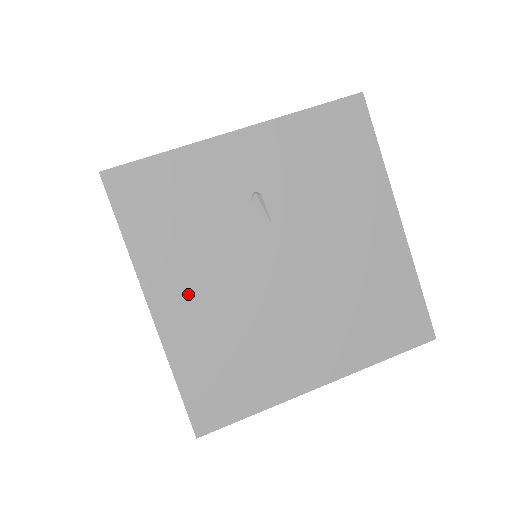
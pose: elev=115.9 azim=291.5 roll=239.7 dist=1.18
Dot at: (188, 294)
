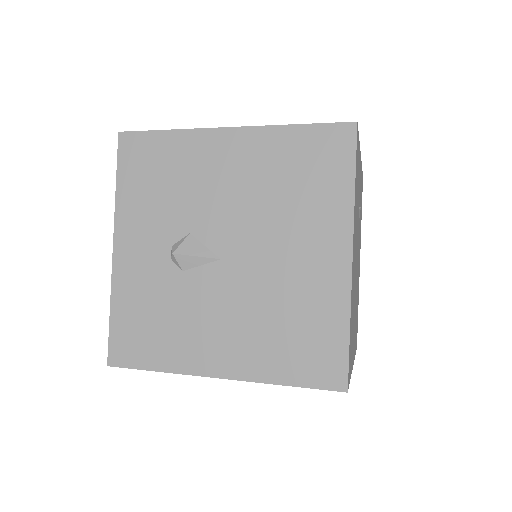
Dot at: occluded
